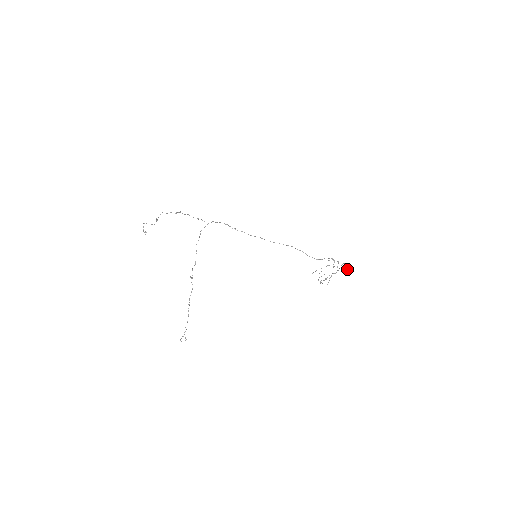
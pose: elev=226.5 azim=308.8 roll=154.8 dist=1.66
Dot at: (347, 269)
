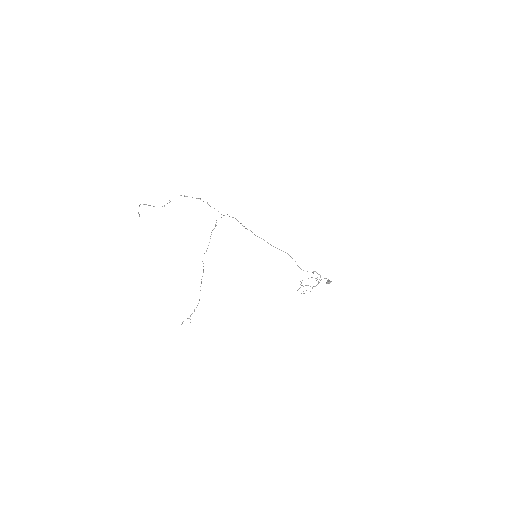
Dot at: (328, 283)
